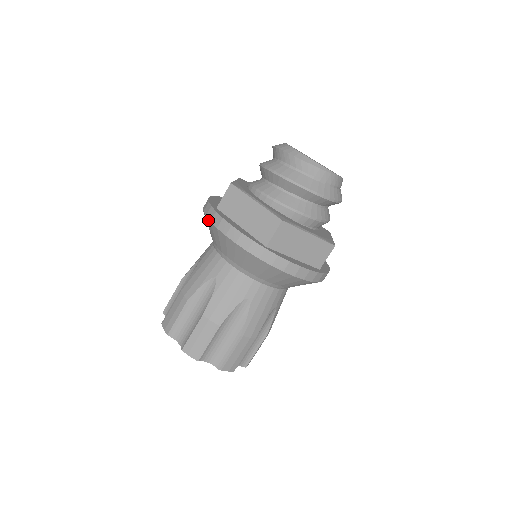
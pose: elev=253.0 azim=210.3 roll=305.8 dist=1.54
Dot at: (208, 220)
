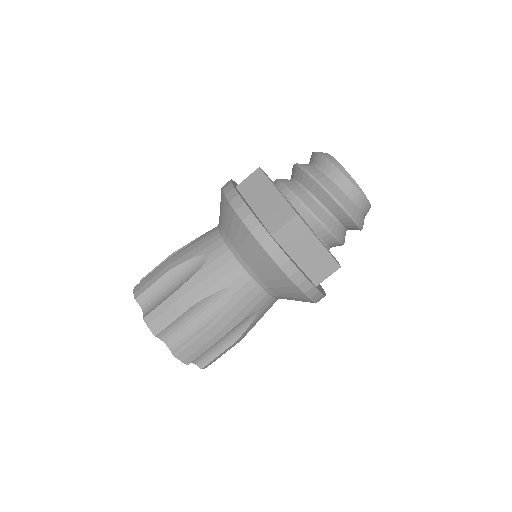
Dot at: (223, 194)
